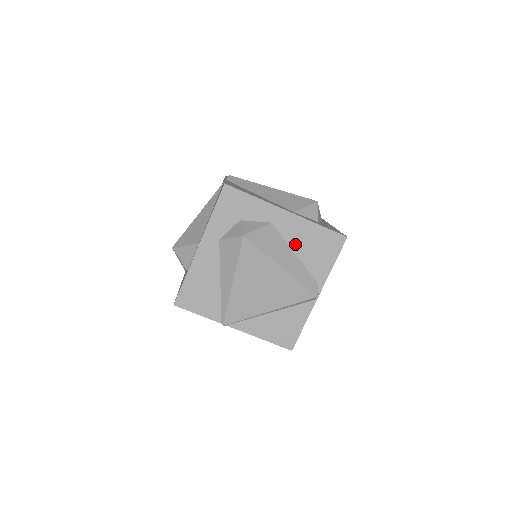
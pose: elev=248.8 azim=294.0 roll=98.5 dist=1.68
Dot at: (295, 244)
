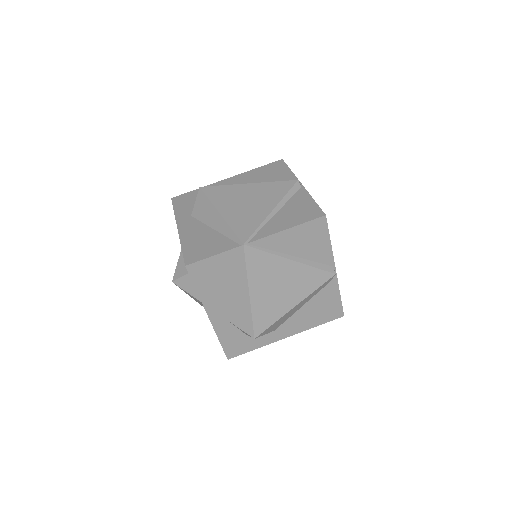
Dot at: occluded
